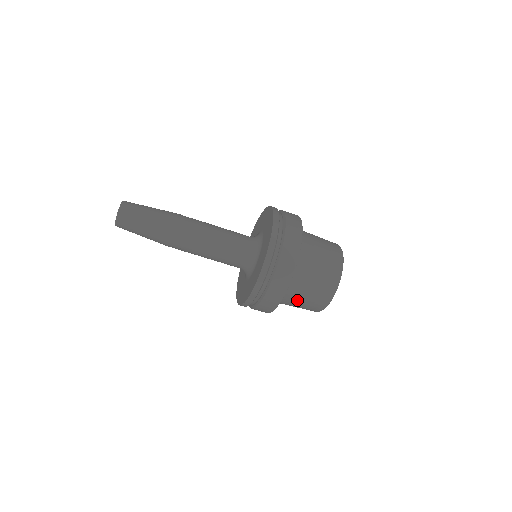
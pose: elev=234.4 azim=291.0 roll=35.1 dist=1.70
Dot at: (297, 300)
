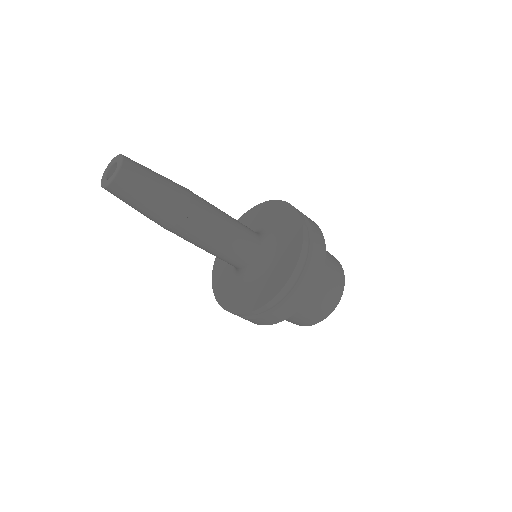
Dot at: (295, 314)
